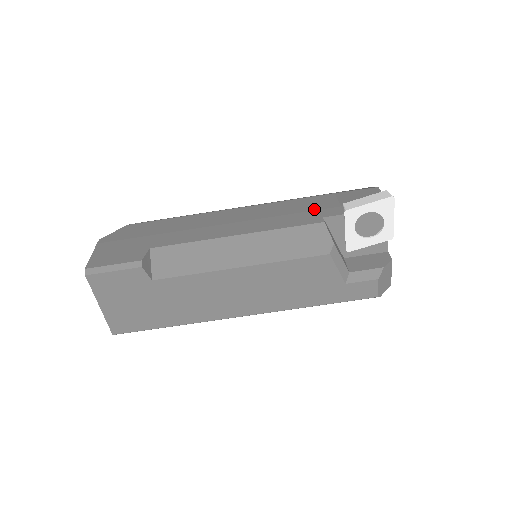
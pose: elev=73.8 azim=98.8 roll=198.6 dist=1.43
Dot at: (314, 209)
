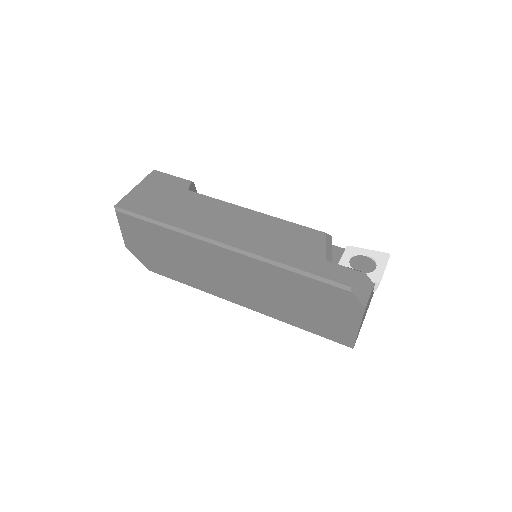
Dot at: occluded
